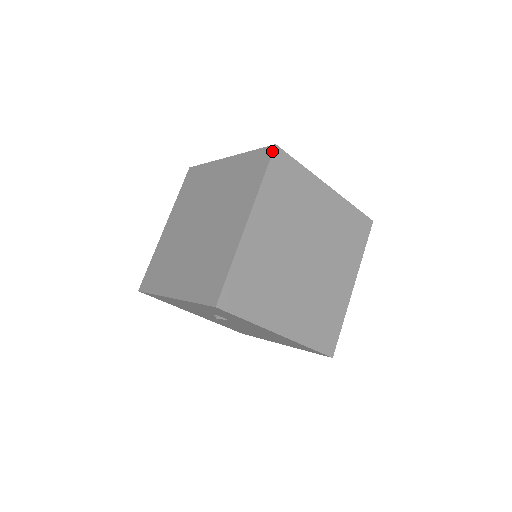
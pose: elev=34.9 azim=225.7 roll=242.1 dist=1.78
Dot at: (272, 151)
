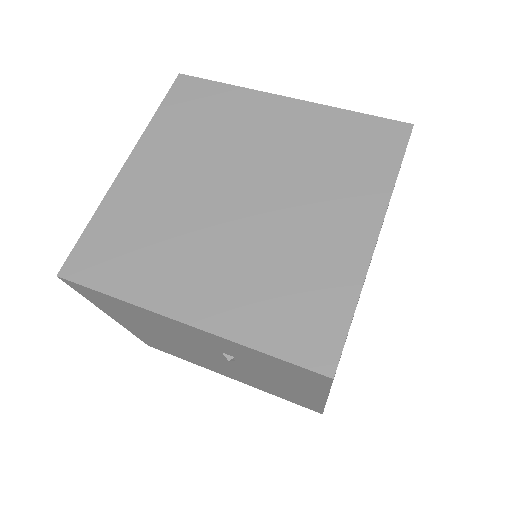
Dot at: (409, 133)
